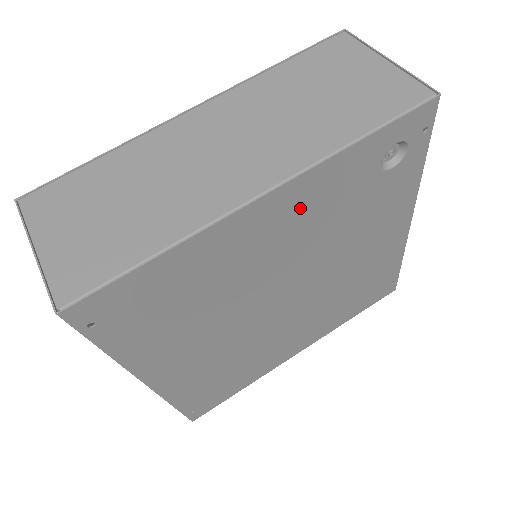
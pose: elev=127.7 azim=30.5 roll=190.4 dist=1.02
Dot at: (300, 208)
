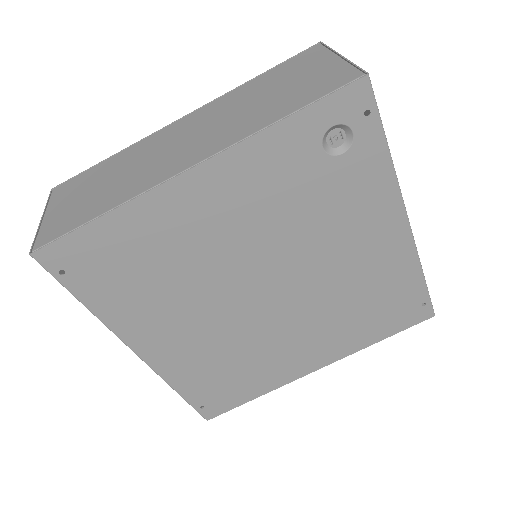
Dot at: (239, 187)
